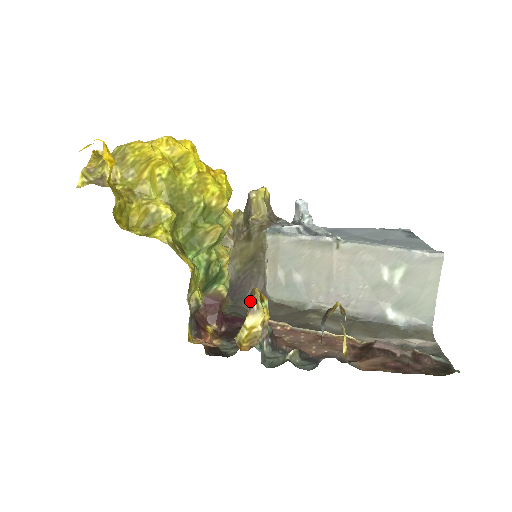
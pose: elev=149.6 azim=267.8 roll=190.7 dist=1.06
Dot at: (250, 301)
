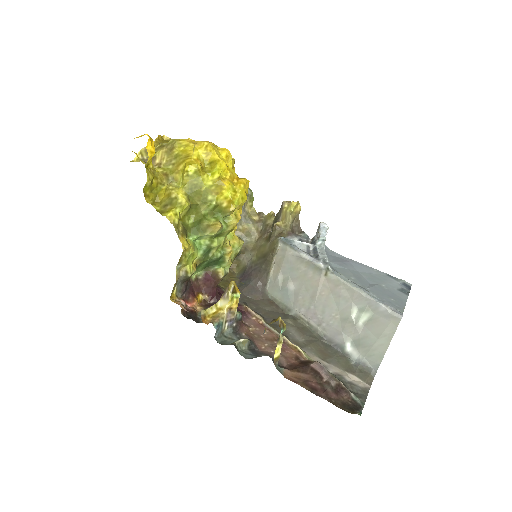
Dot at: (226, 289)
